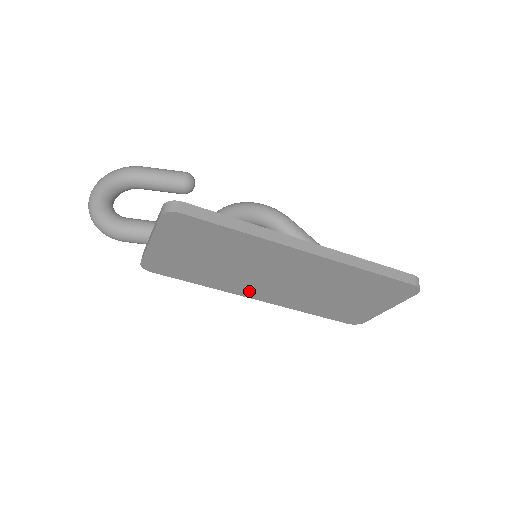
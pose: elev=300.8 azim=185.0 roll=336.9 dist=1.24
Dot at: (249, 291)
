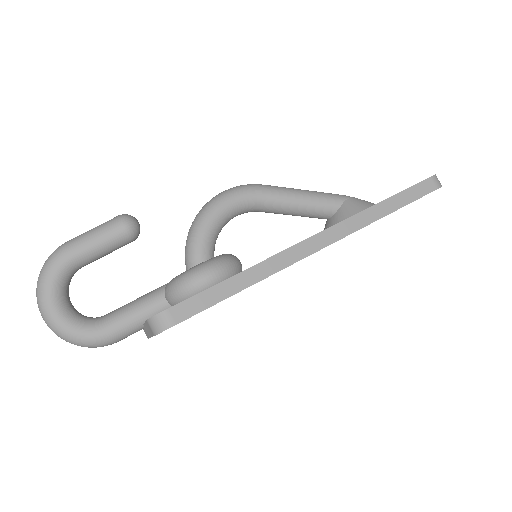
Dot at: occluded
